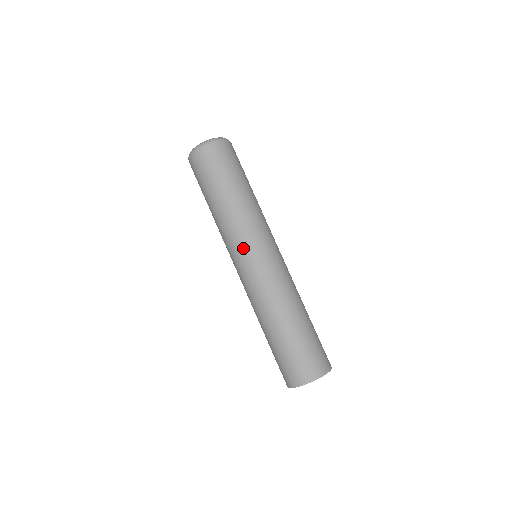
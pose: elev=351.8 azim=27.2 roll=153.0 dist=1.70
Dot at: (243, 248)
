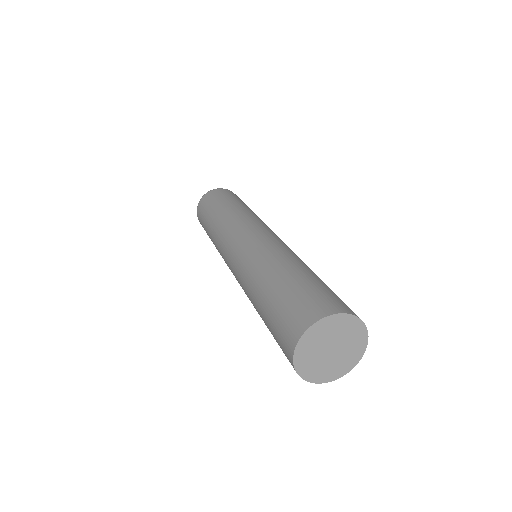
Dot at: (225, 247)
